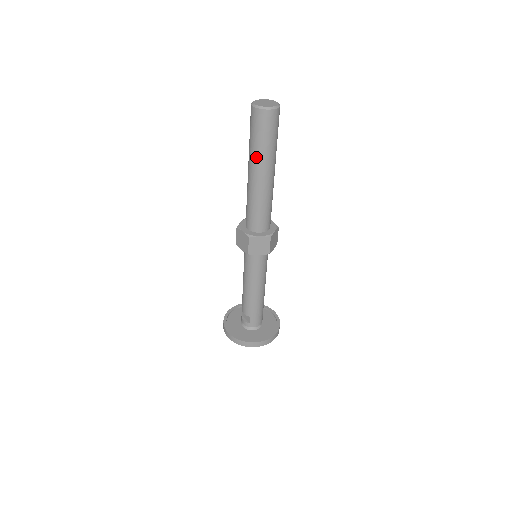
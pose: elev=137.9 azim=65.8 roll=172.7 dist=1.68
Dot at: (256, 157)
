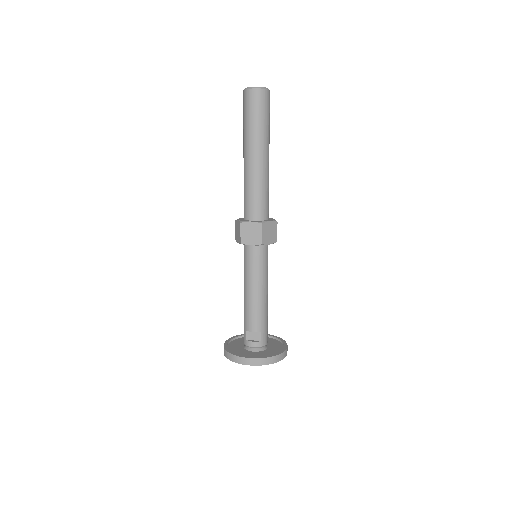
Dot at: (259, 137)
